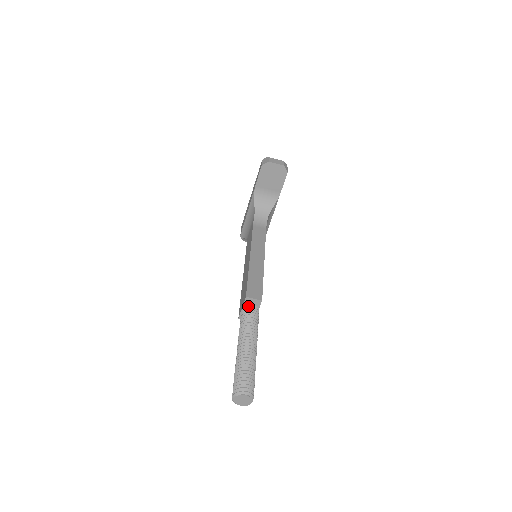
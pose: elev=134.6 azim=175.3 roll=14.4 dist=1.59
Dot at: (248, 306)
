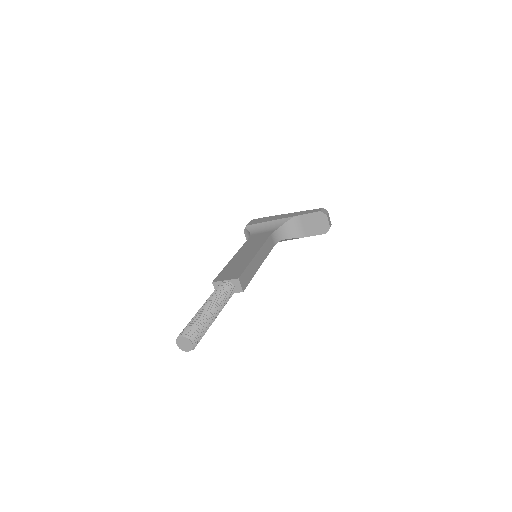
Dot at: (231, 284)
